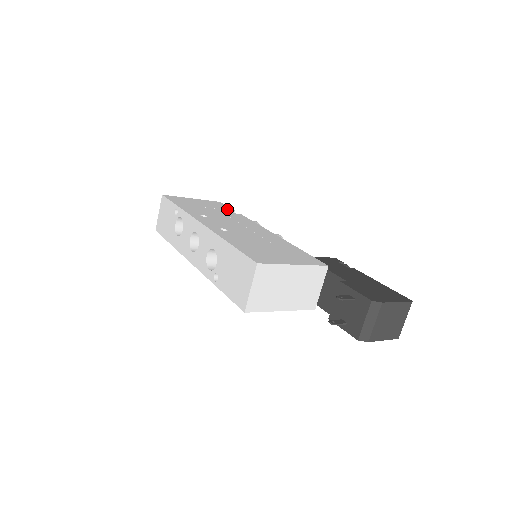
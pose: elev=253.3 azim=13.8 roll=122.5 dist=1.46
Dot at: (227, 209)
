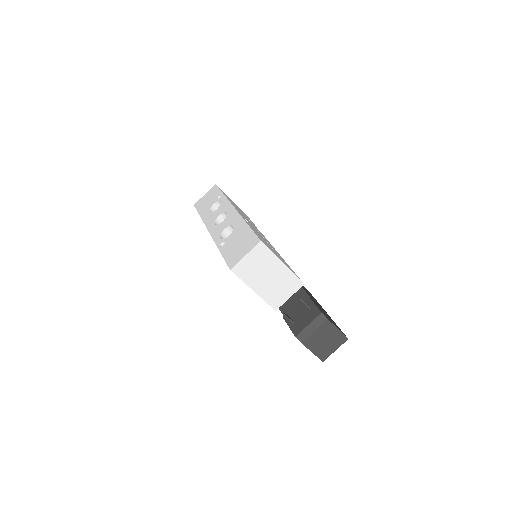
Dot at: occluded
